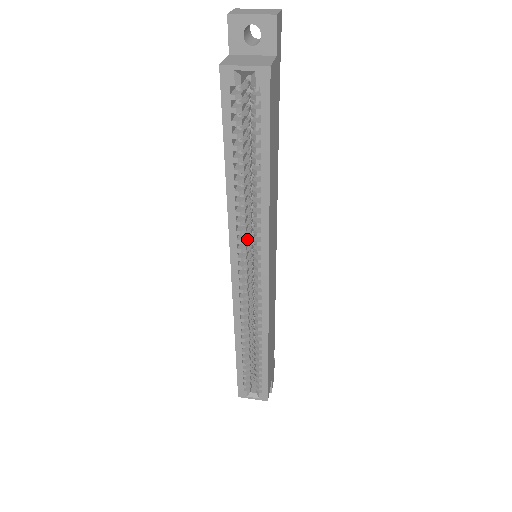
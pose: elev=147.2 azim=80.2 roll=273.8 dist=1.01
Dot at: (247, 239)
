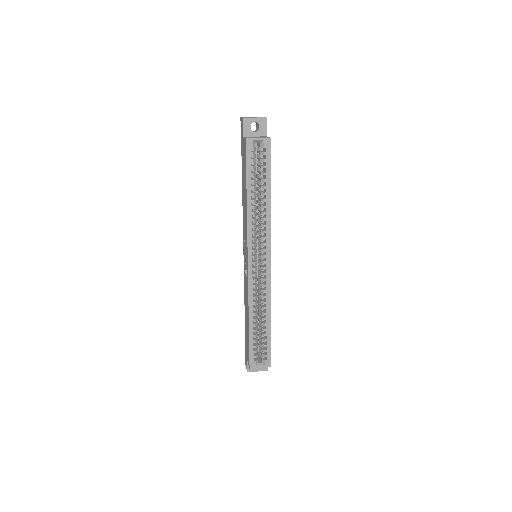
Dot at: (256, 239)
